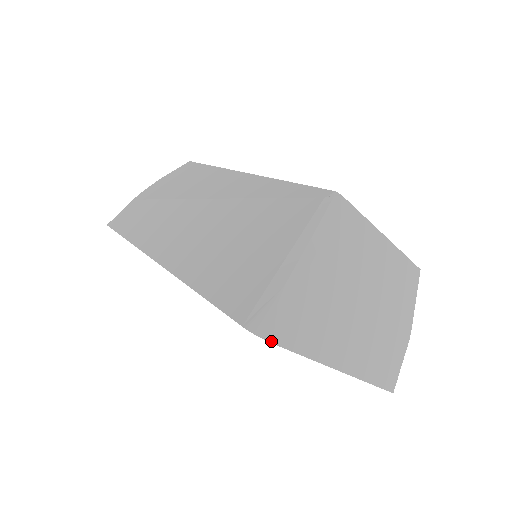
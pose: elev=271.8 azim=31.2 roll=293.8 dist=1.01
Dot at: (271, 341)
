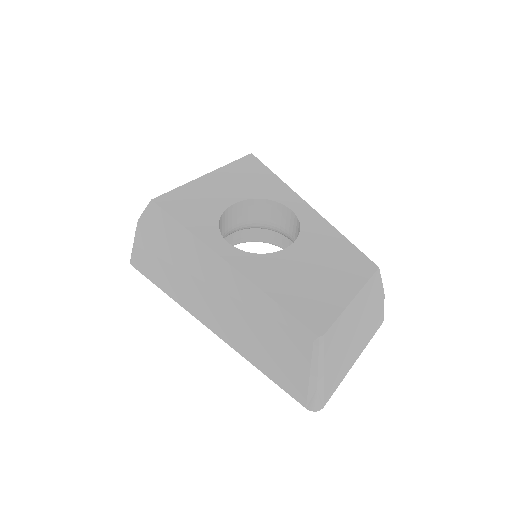
Dot at: (323, 407)
